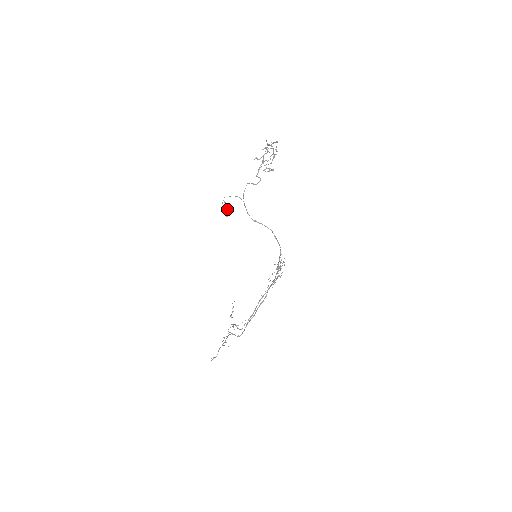
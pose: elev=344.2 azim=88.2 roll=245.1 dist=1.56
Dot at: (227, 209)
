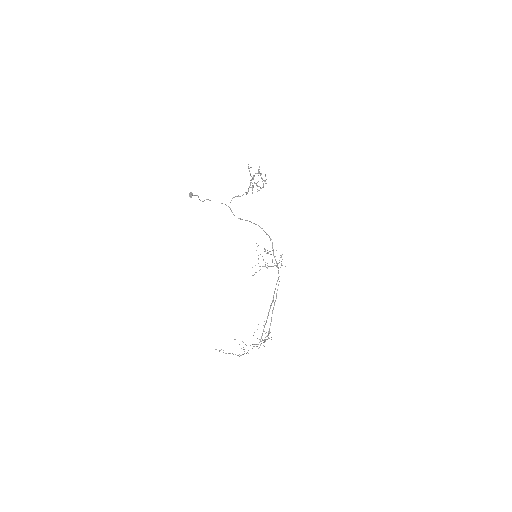
Dot at: (191, 193)
